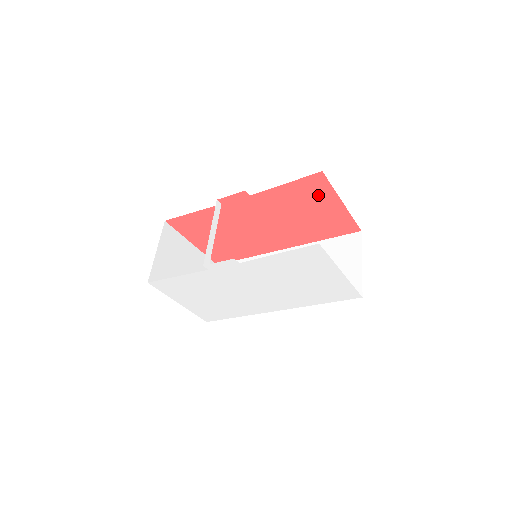
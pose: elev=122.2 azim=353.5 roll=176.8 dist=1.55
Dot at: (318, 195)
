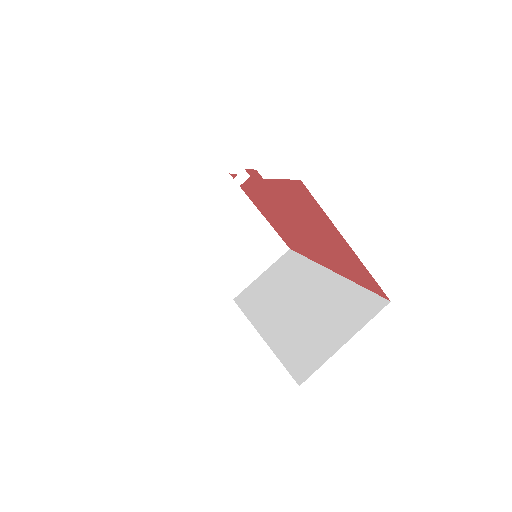
Dot at: (317, 214)
